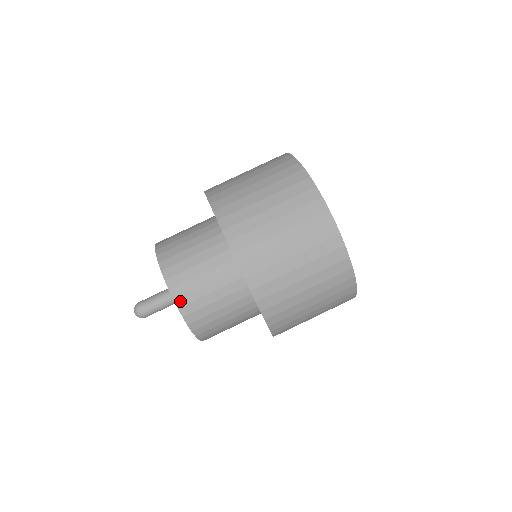
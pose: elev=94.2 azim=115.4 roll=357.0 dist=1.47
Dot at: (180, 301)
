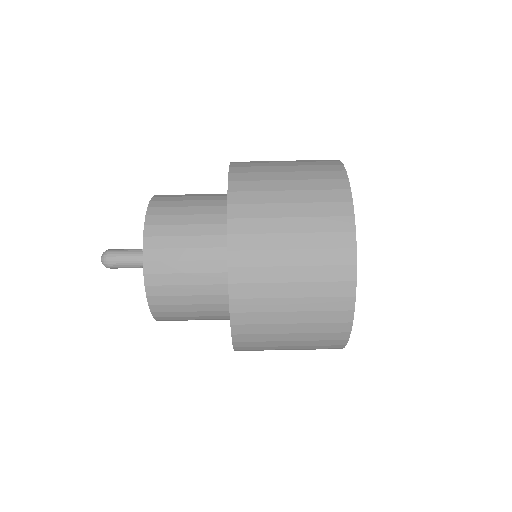
Dot at: (163, 320)
